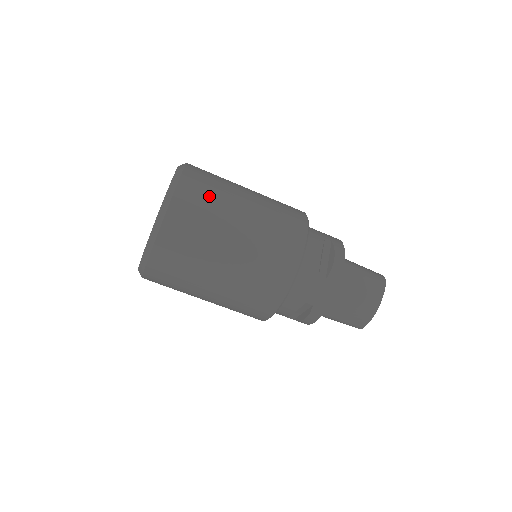
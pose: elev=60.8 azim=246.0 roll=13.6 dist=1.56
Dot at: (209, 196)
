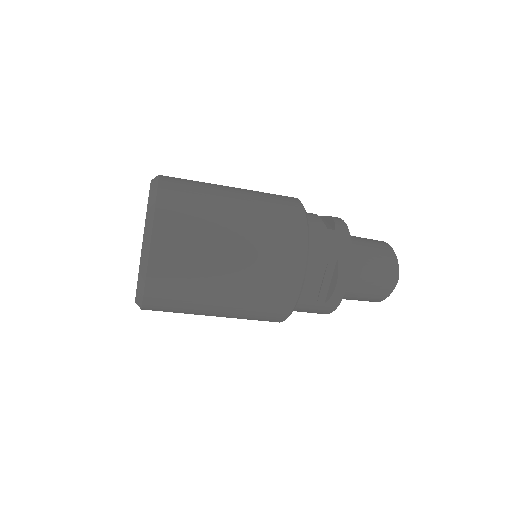
Dot at: (186, 268)
